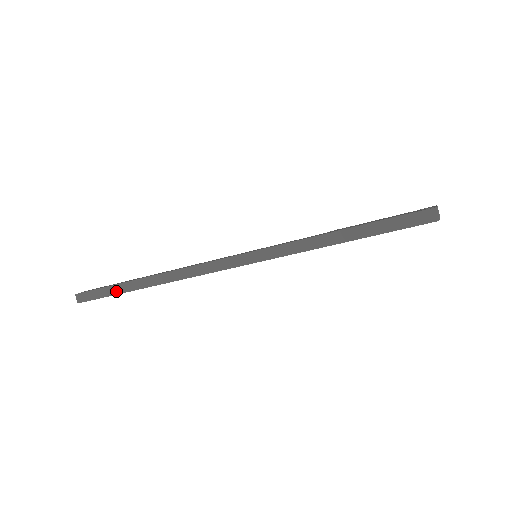
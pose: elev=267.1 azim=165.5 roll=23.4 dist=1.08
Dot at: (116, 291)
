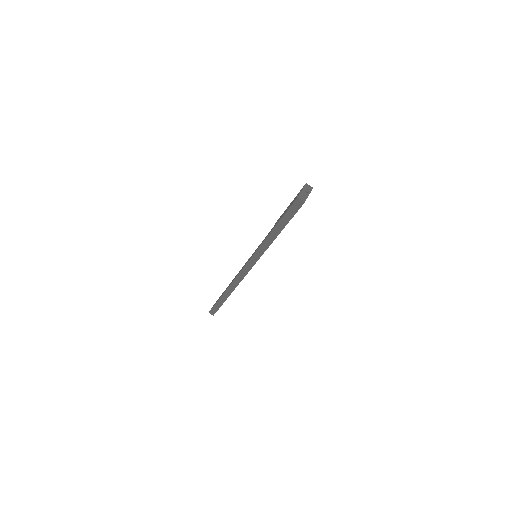
Dot at: (221, 303)
